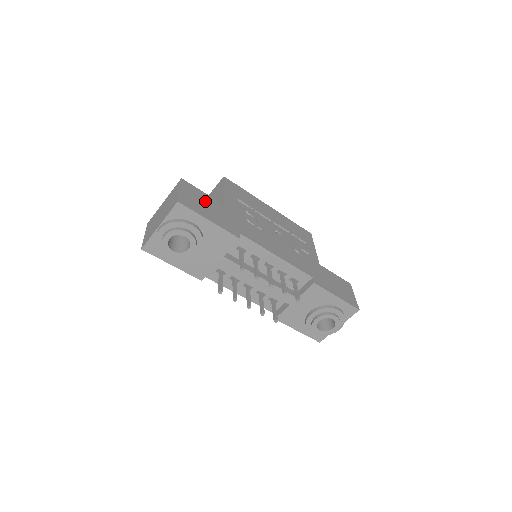
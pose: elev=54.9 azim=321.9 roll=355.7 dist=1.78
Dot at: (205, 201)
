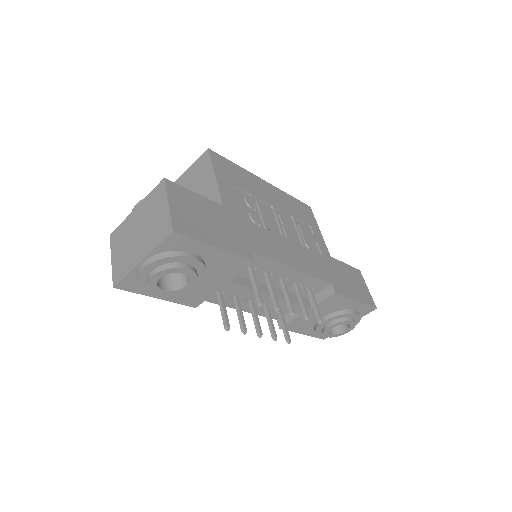
Dot at: (202, 210)
